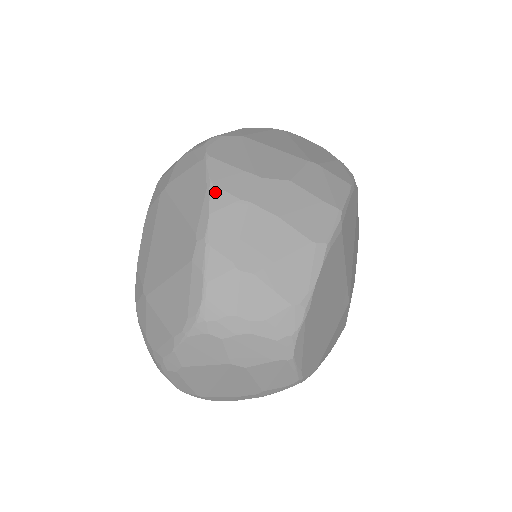
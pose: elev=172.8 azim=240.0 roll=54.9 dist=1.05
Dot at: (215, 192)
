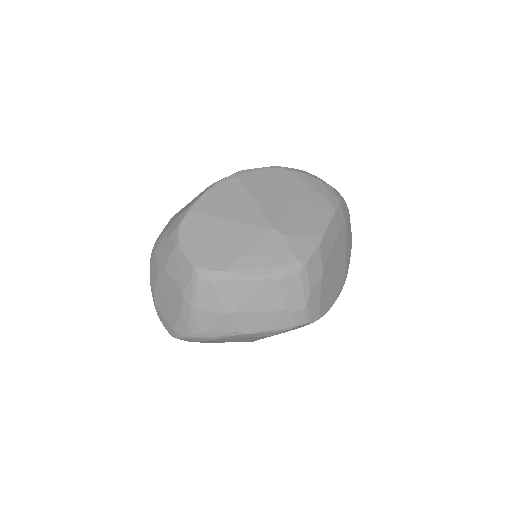
Dot at: occluded
